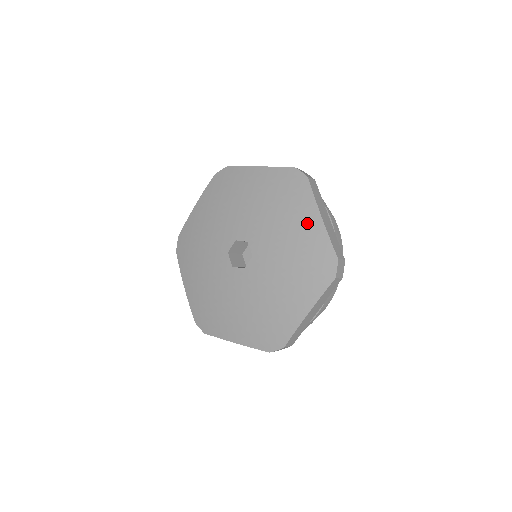
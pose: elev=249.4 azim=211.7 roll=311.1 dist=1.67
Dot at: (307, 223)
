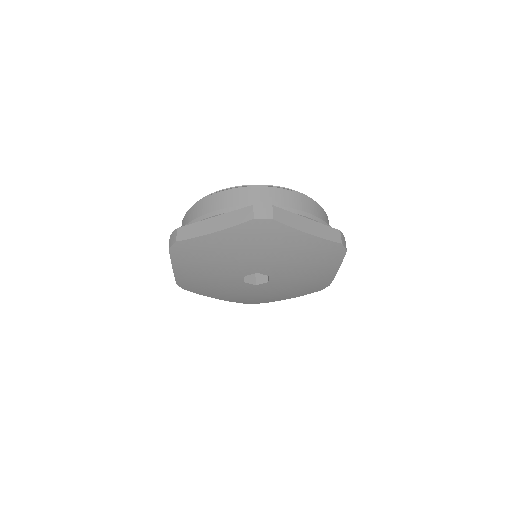
Dot at: (325, 274)
